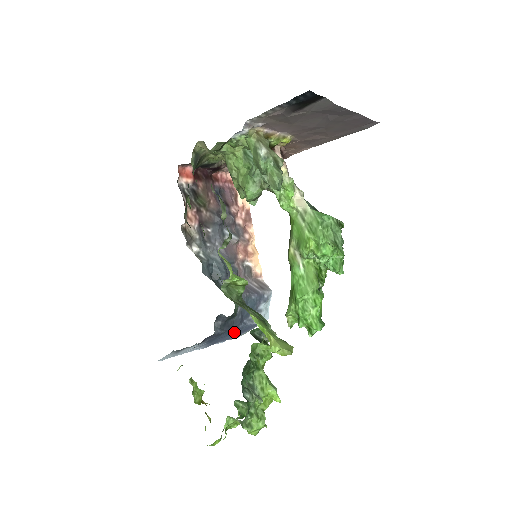
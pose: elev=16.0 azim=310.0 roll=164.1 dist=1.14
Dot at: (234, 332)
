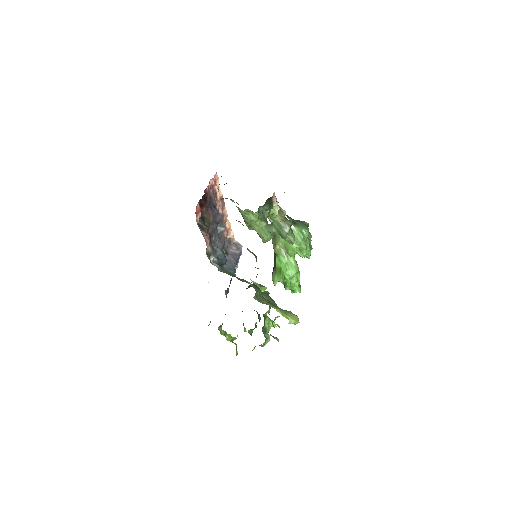
Dot at: occluded
